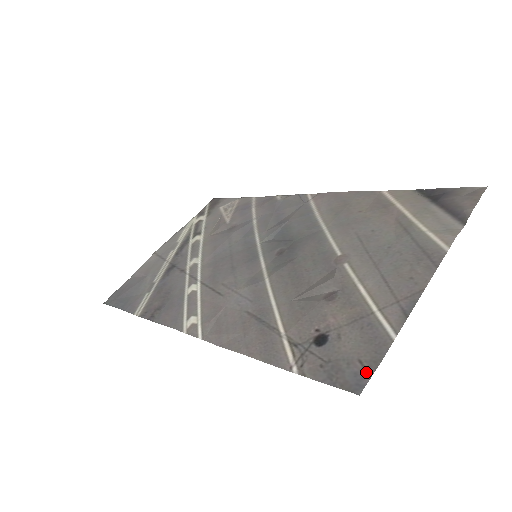
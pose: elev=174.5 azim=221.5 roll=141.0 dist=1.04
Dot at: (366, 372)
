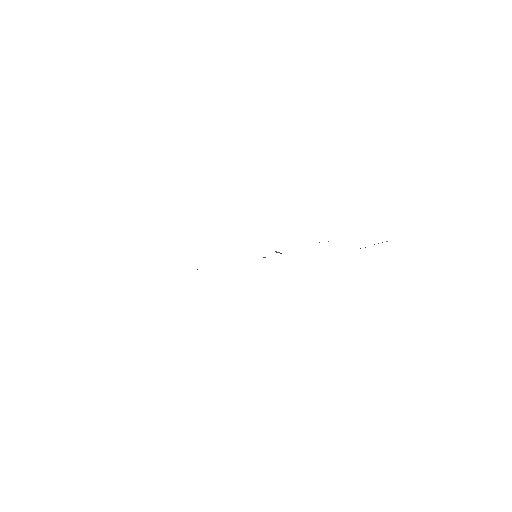
Dot at: occluded
